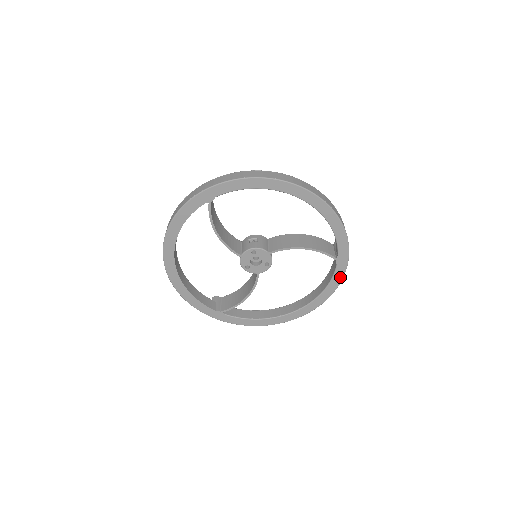
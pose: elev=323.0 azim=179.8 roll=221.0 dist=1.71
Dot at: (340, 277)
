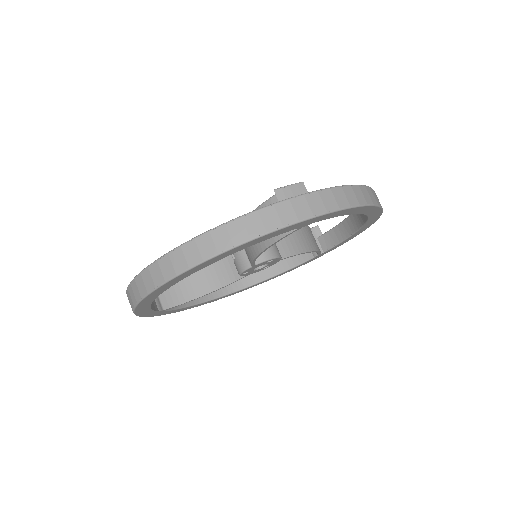
Dot at: (303, 264)
